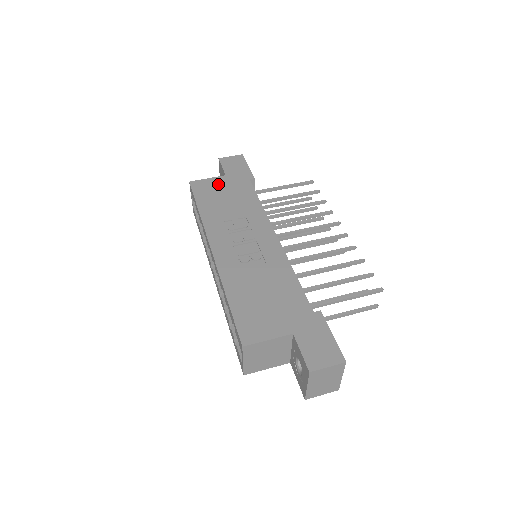
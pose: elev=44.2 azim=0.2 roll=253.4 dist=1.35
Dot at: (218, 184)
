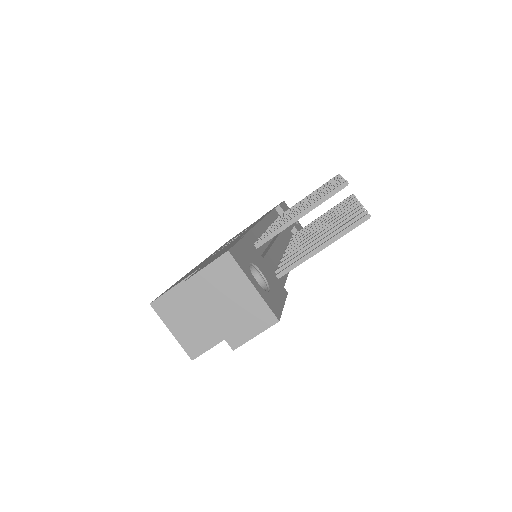
Dot at: (247, 227)
